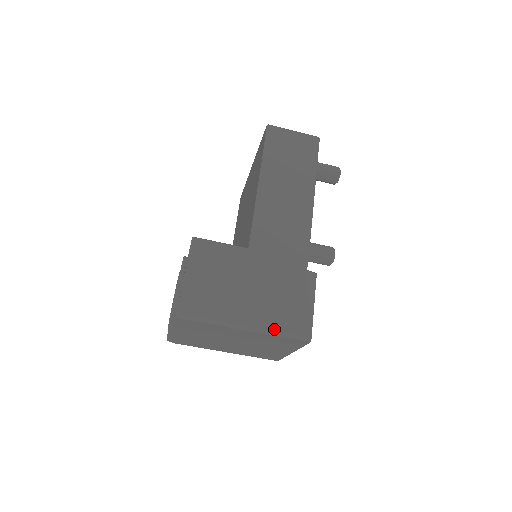
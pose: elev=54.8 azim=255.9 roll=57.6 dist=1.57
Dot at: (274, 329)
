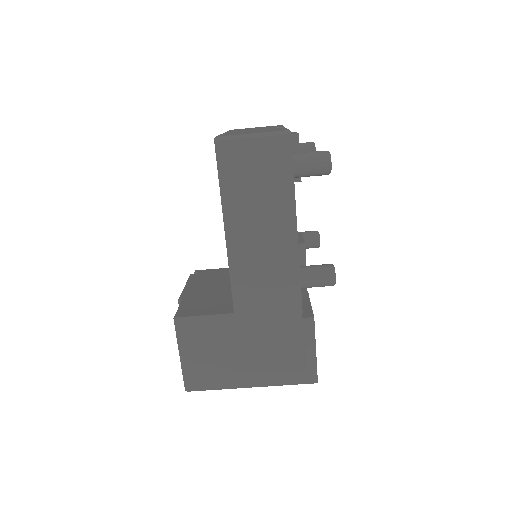
Dot at: (278, 383)
